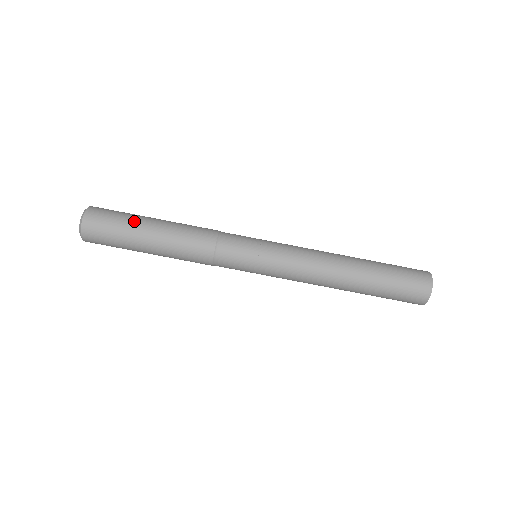
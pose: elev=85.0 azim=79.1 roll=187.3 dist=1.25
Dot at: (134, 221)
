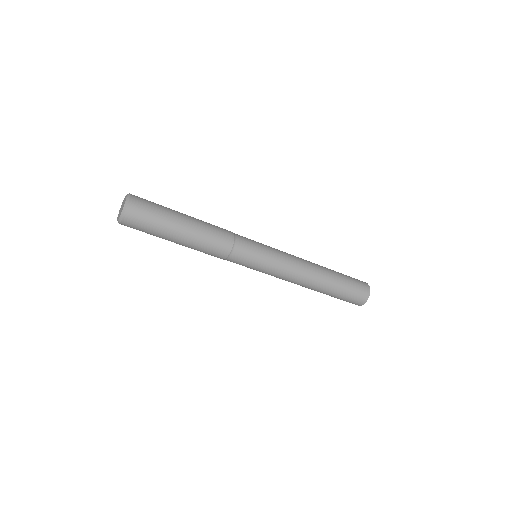
Dot at: (169, 220)
